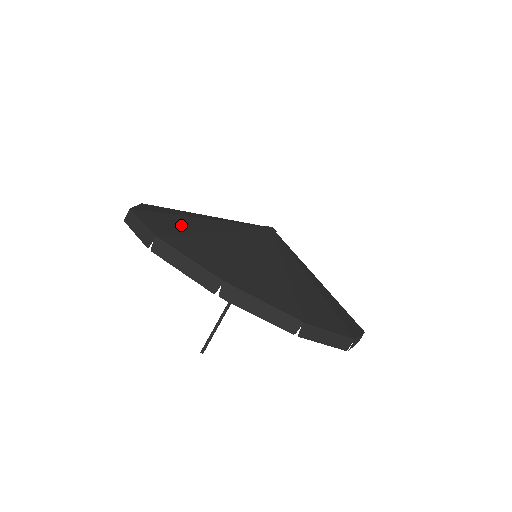
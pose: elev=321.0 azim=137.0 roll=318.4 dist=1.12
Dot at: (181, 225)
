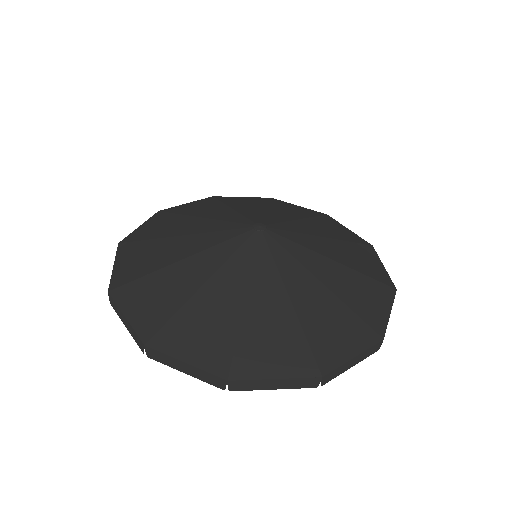
Dot at: (163, 229)
